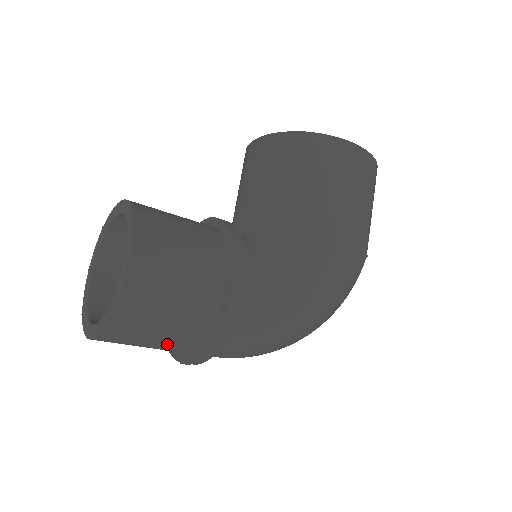
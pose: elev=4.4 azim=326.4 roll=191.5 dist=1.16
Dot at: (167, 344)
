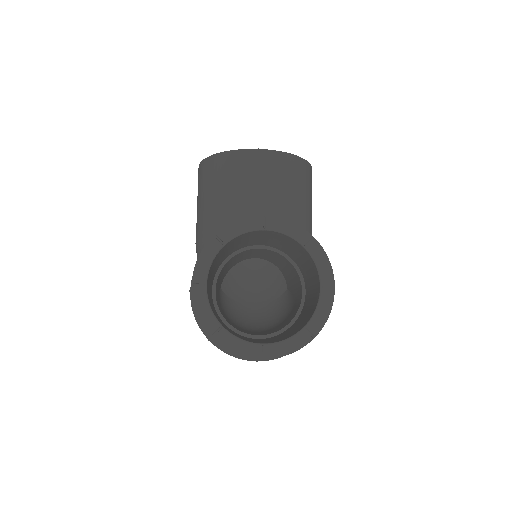
Dot at: occluded
